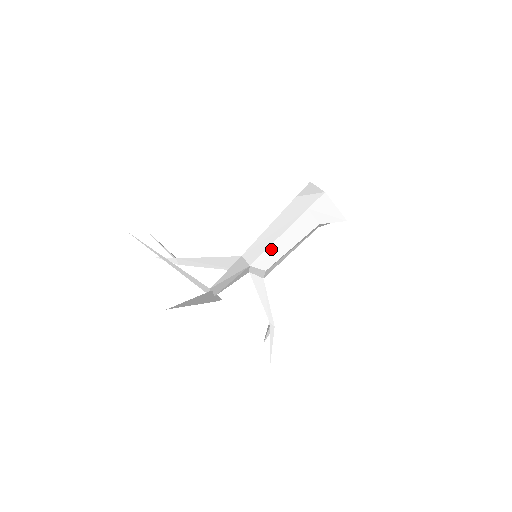
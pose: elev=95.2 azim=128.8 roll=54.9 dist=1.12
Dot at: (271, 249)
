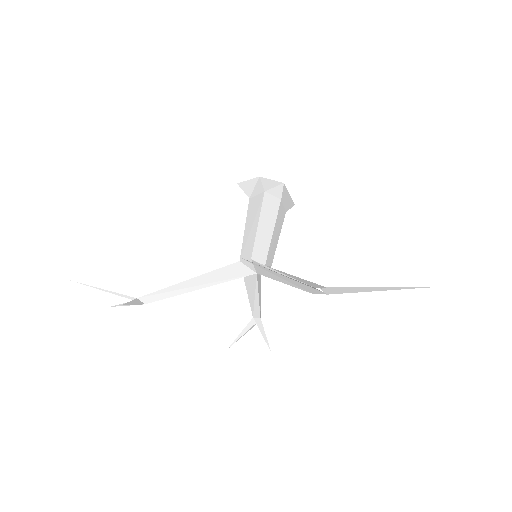
Dot at: (272, 244)
